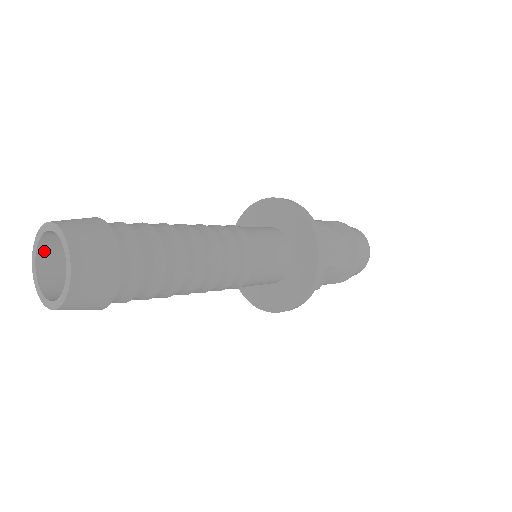
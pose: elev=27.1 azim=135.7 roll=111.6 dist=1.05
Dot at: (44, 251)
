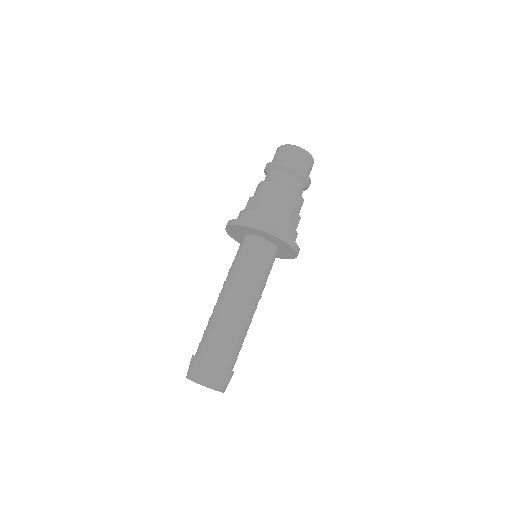
Dot at: occluded
